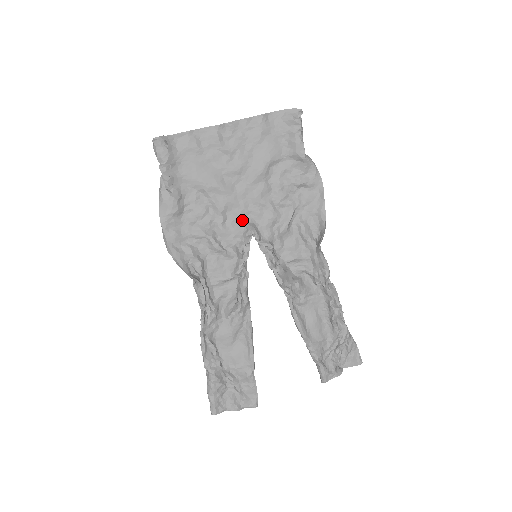
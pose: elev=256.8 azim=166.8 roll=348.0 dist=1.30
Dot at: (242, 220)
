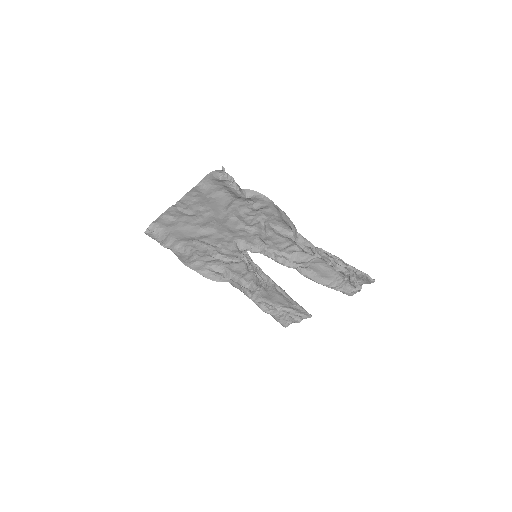
Dot at: (232, 242)
